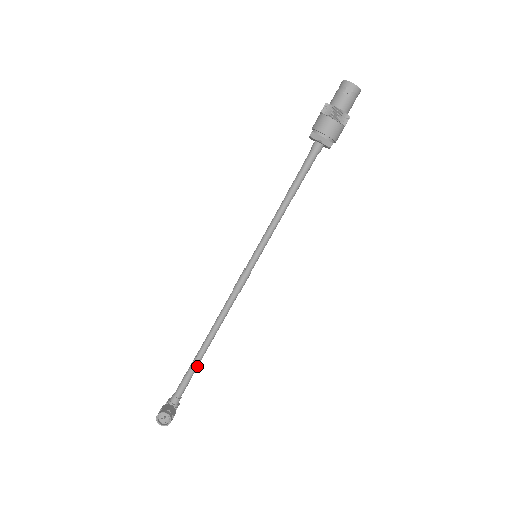
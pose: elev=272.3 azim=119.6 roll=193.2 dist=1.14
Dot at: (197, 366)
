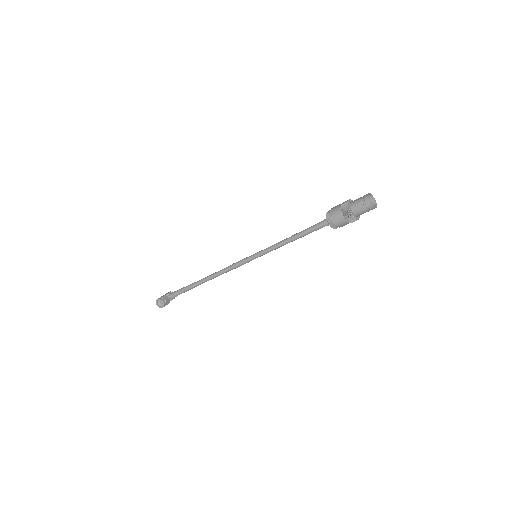
Dot at: occluded
